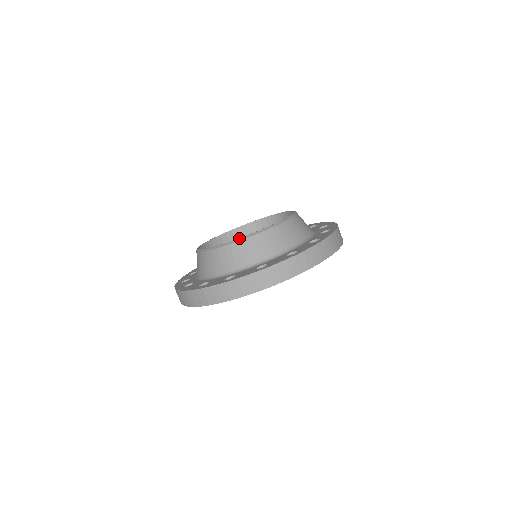
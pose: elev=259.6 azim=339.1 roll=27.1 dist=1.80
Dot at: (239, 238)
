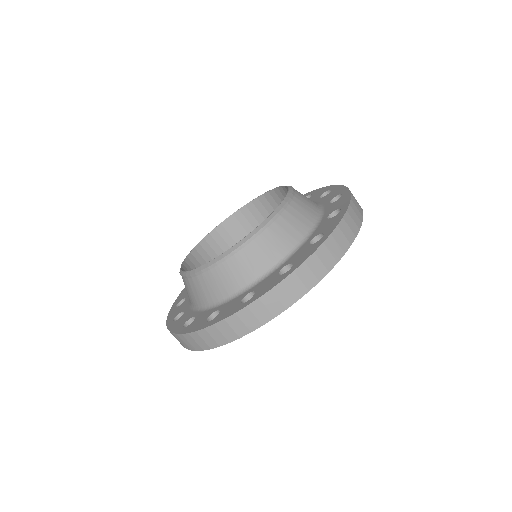
Dot at: (280, 204)
